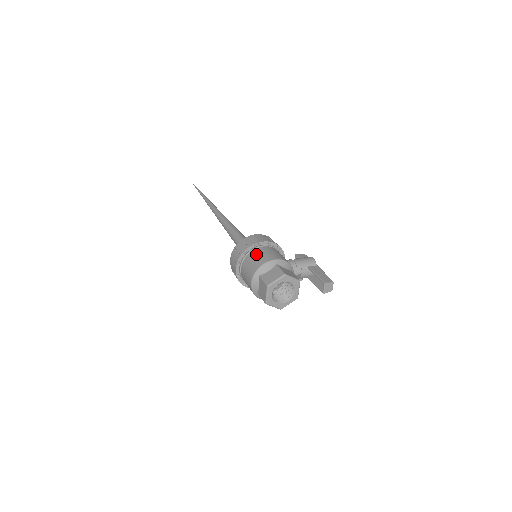
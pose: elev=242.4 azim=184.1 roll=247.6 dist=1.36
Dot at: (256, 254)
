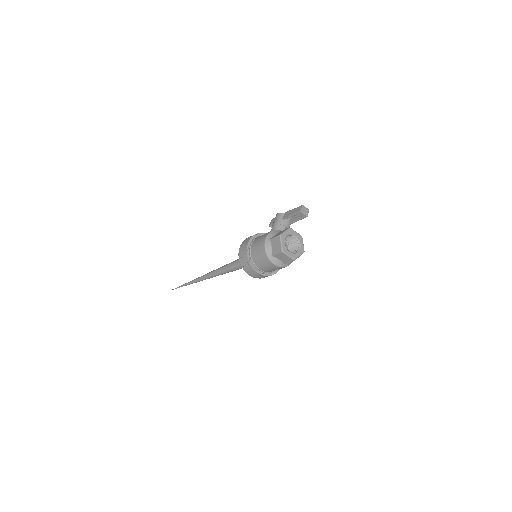
Dot at: (255, 252)
